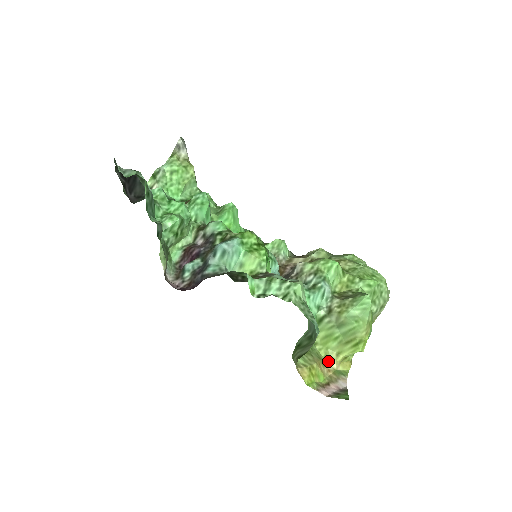
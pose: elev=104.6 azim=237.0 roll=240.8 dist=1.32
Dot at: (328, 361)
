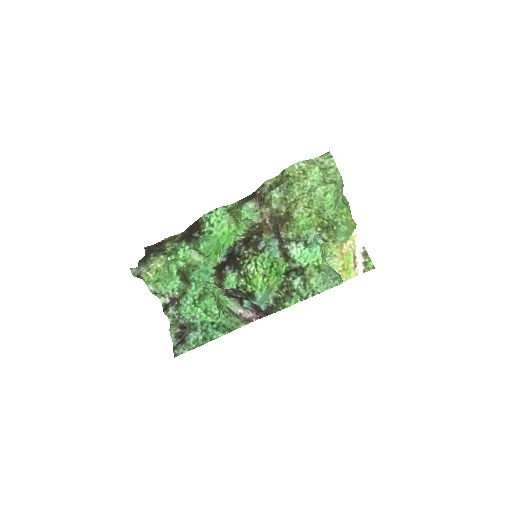
Dot at: occluded
